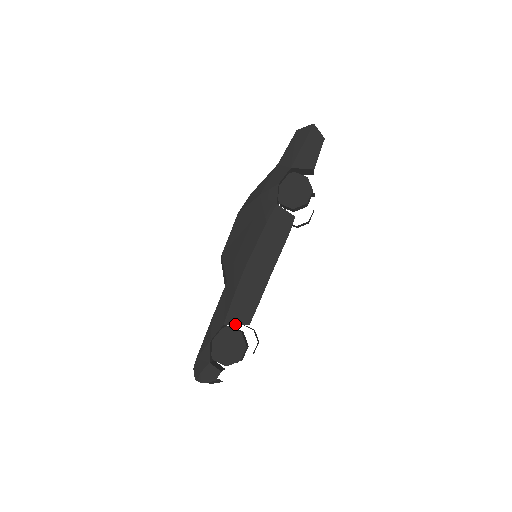
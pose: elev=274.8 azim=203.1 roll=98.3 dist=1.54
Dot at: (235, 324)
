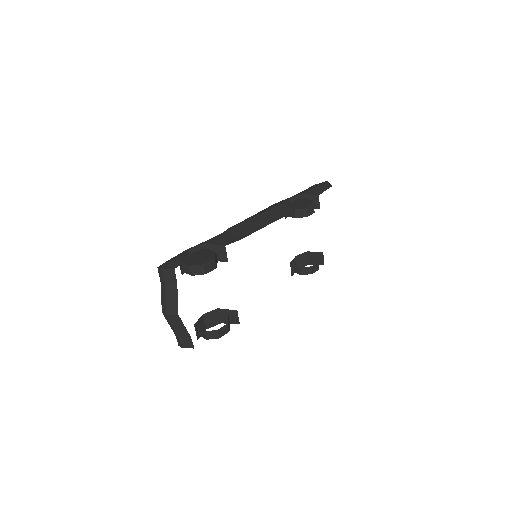
Dot at: (214, 244)
